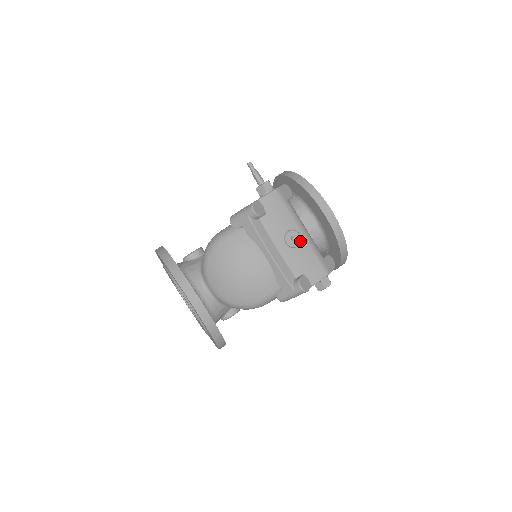
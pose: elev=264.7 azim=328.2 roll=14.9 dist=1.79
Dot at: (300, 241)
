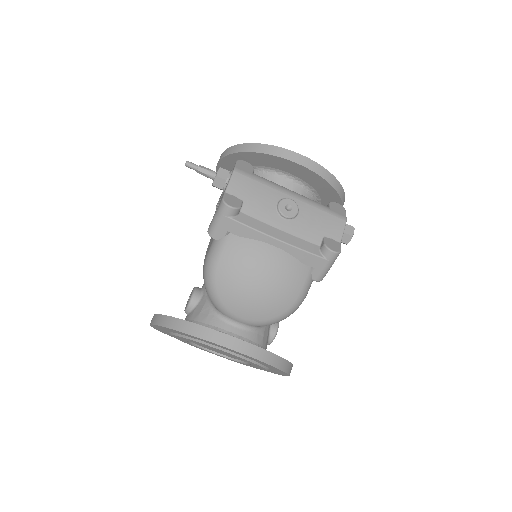
Dot at: (296, 206)
